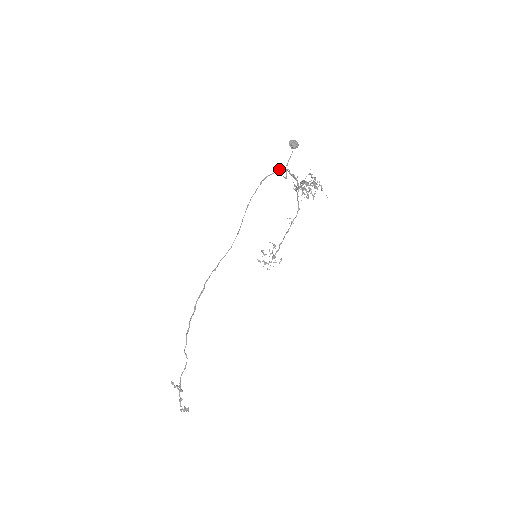
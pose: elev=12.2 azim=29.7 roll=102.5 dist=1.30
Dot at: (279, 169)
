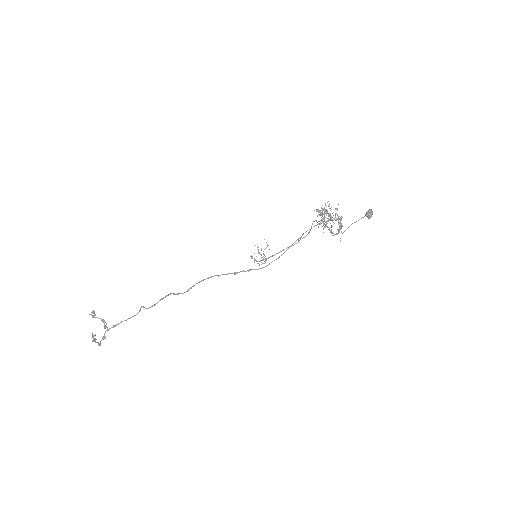
Dot at: (339, 218)
